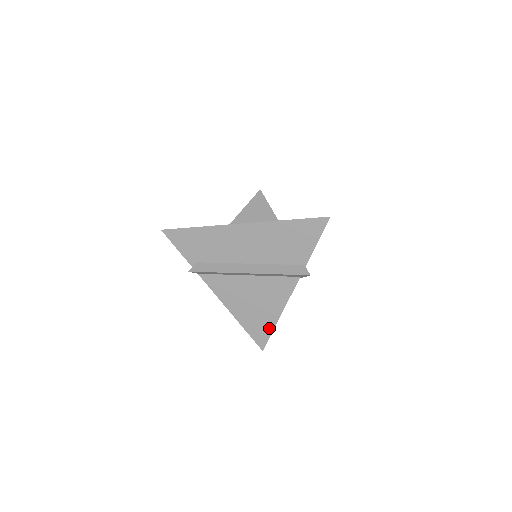
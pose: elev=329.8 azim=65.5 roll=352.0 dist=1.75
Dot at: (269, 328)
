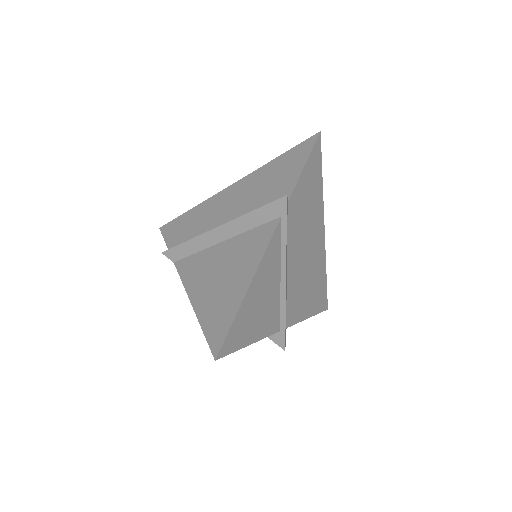
Dot at: (231, 312)
